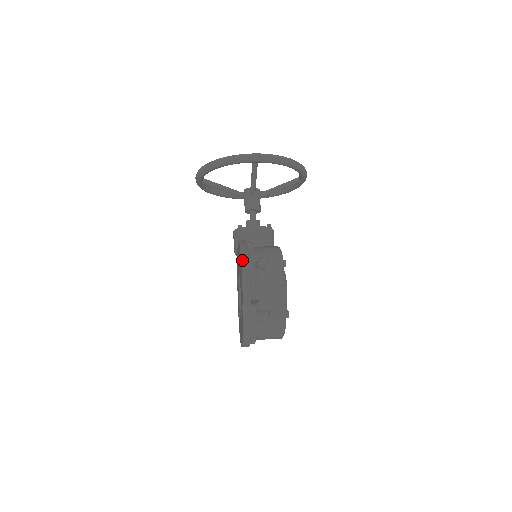
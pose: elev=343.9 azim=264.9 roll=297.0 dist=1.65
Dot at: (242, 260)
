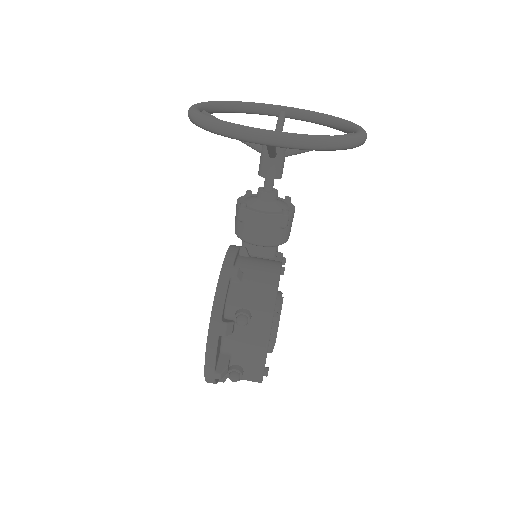
Dot at: (211, 319)
